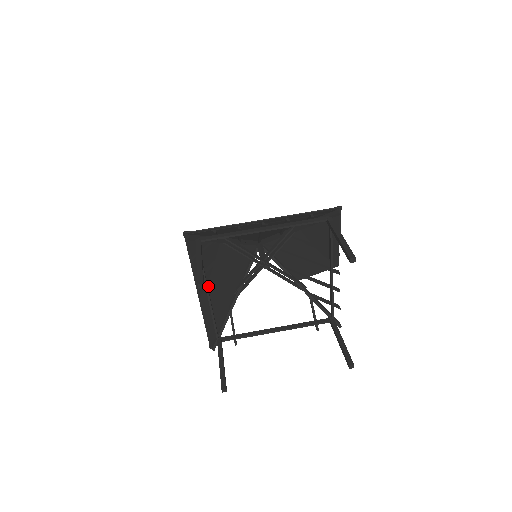
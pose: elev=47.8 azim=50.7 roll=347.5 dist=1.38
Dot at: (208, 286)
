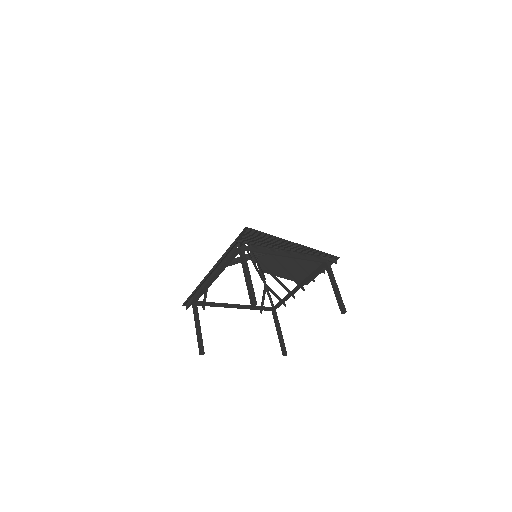
Dot at: (215, 269)
